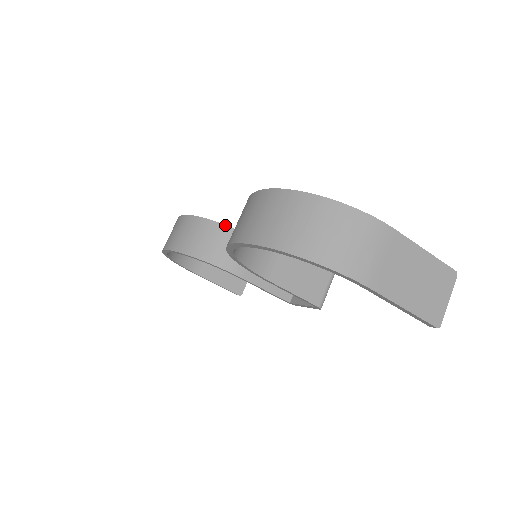
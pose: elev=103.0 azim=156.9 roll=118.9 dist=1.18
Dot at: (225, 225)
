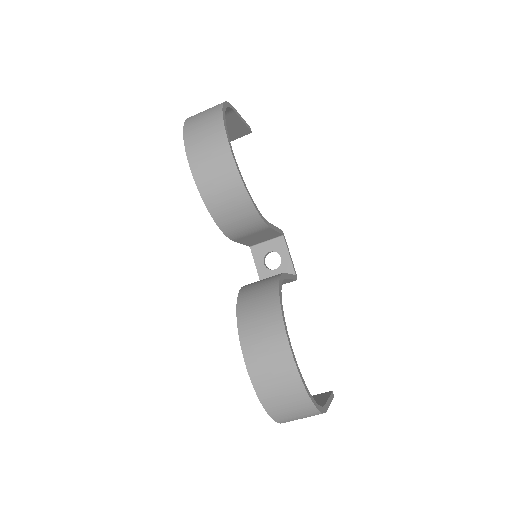
Dot at: (257, 211)
